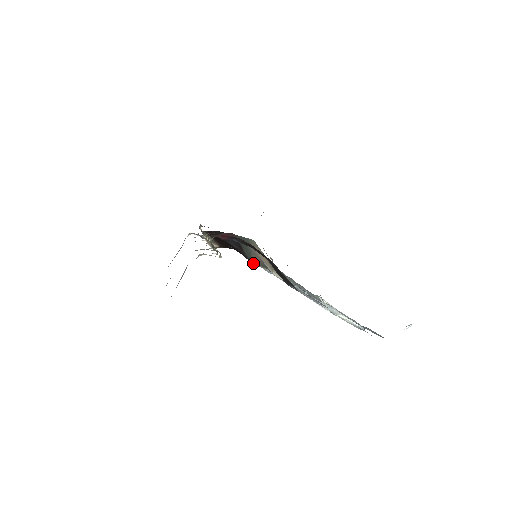
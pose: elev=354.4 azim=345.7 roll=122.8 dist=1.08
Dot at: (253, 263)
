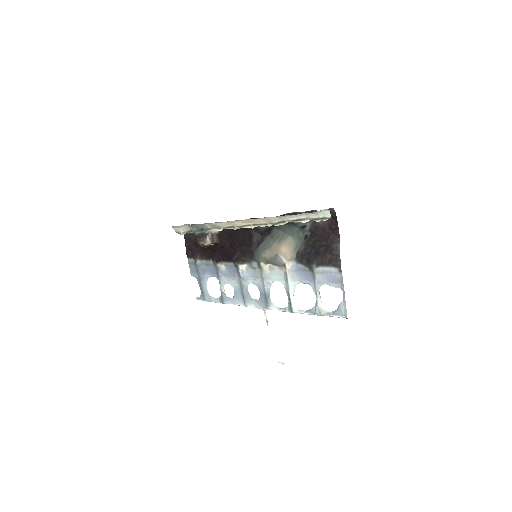
Dot at: (255, 258)
